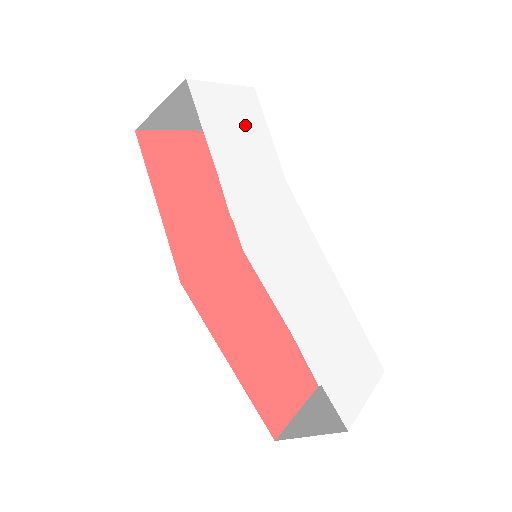
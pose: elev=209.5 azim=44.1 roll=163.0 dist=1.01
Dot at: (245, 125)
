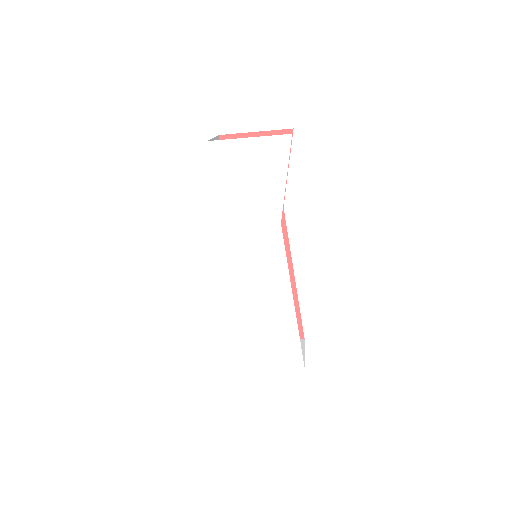
Dot at: (256, 175)
